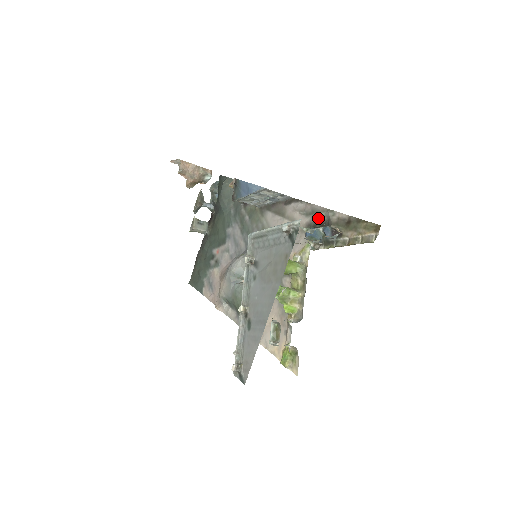
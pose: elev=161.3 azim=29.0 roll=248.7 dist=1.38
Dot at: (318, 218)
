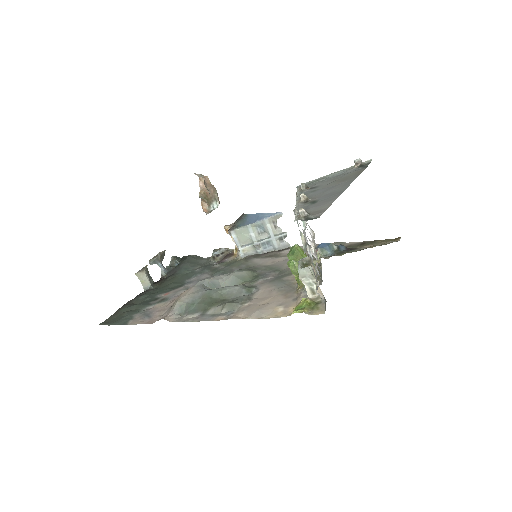
Dot at: occluded
